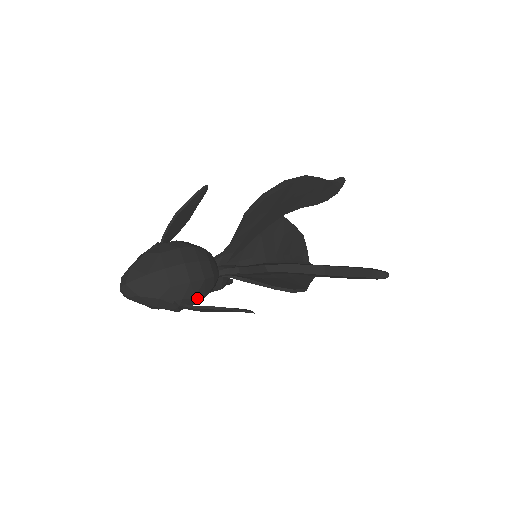
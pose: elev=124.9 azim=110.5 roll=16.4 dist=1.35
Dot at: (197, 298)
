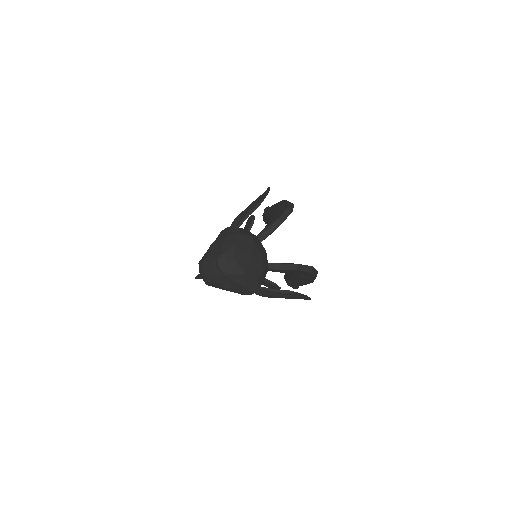
Dot at: occluded
